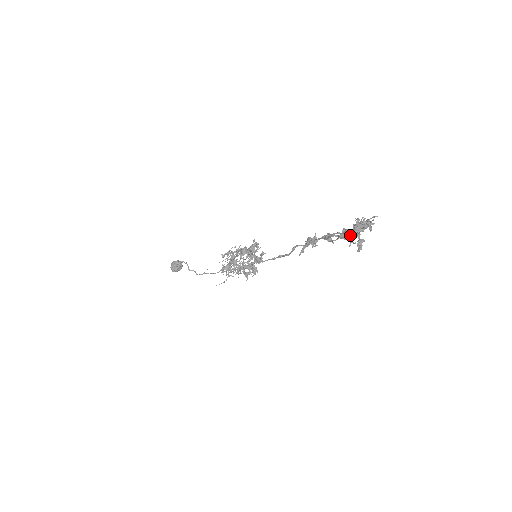
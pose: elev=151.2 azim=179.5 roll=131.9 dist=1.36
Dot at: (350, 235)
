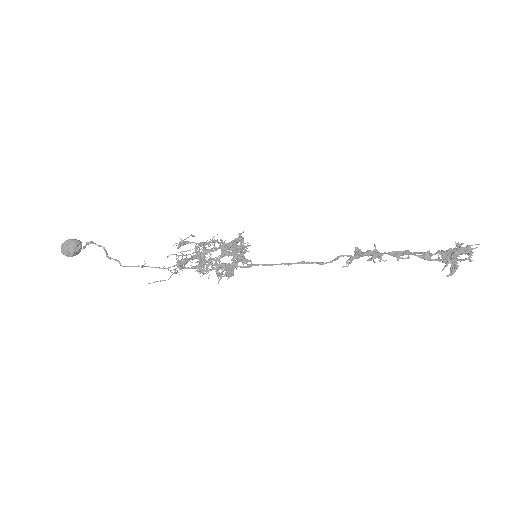
Dot at: (446, 259)
